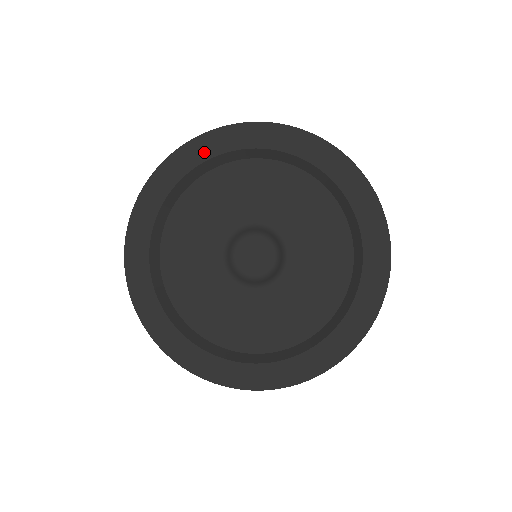
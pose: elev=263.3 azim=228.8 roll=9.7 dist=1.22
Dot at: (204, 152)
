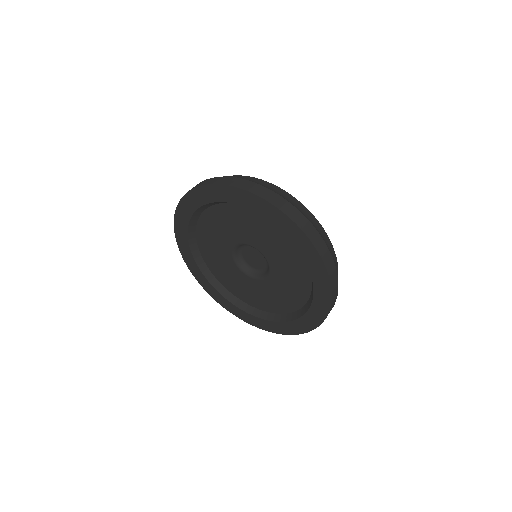
Dot at: (189, 209)
